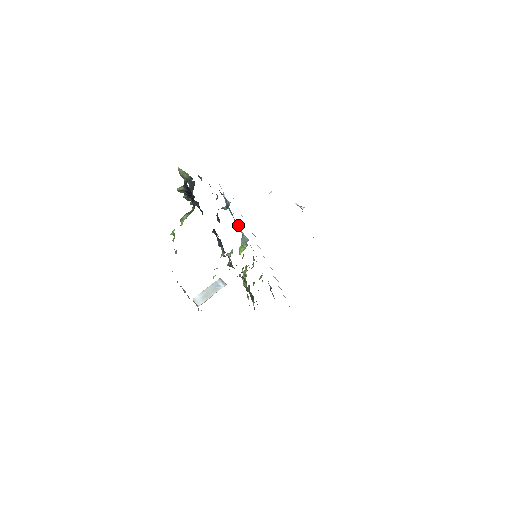
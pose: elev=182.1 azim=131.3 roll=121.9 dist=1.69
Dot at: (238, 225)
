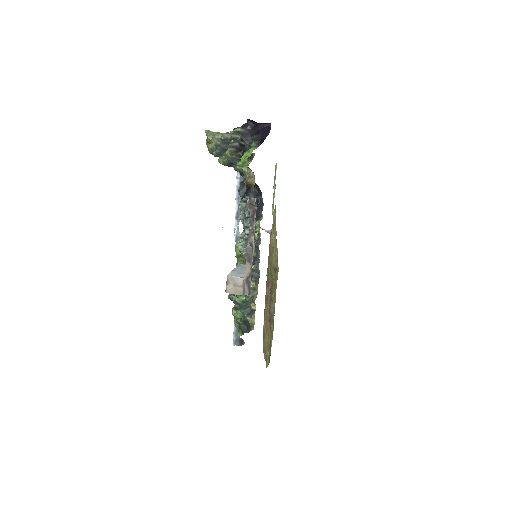
Dot at: occluded
